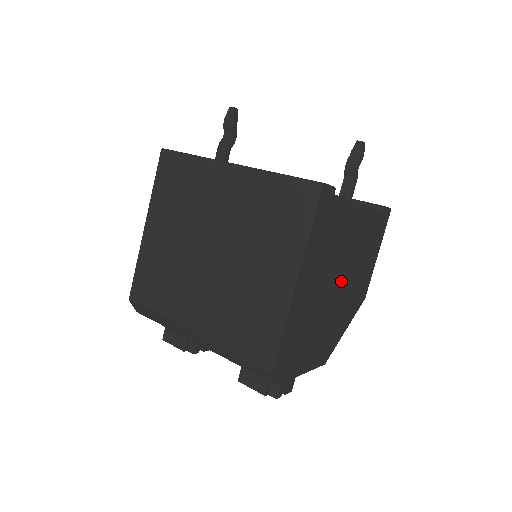
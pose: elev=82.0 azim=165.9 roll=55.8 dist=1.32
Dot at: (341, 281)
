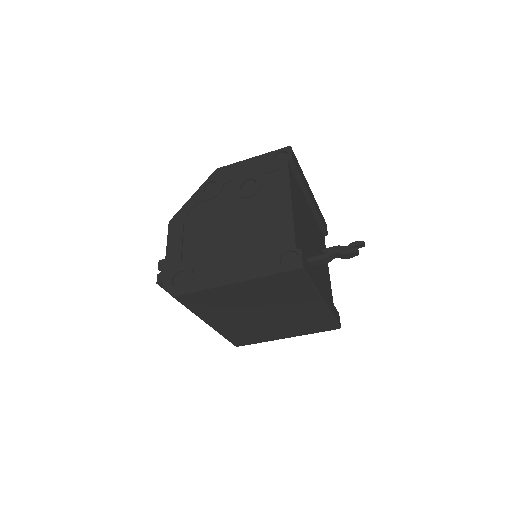
Dot at: occluded
